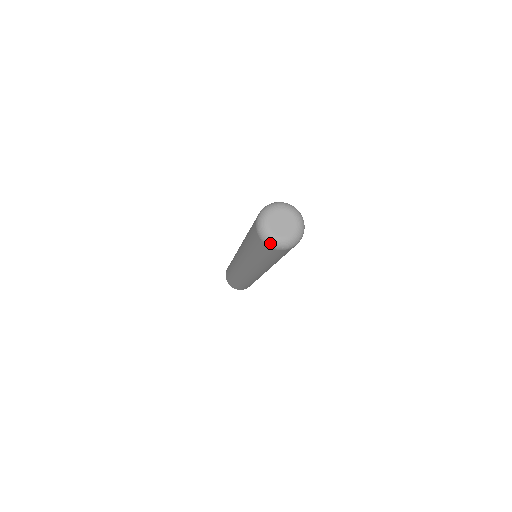
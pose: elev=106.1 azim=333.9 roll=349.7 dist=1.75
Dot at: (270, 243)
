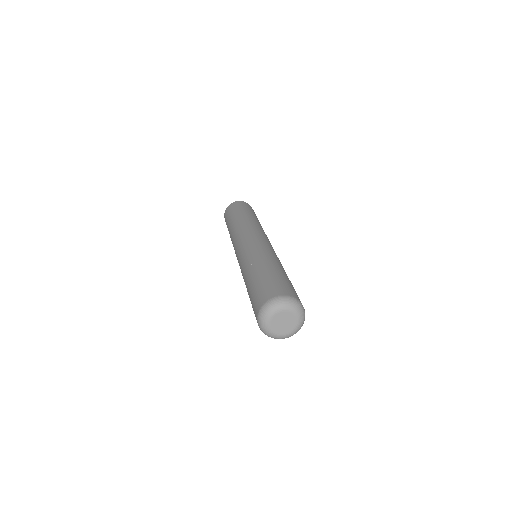
Dot at: (260, 324)
